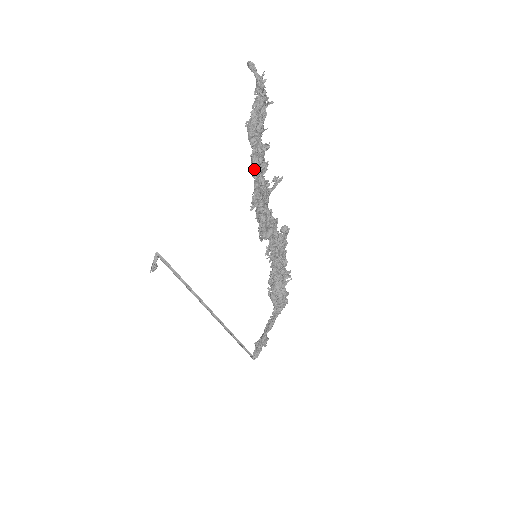
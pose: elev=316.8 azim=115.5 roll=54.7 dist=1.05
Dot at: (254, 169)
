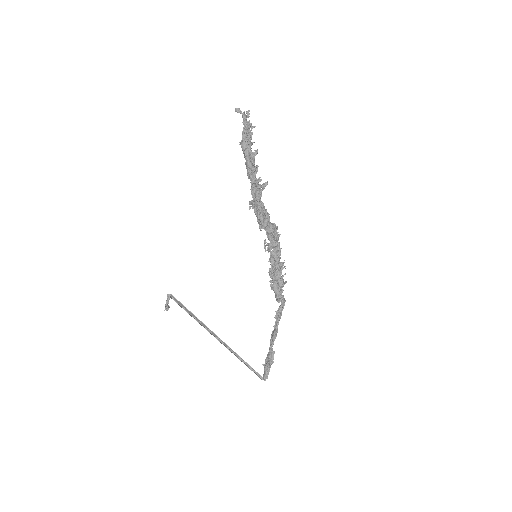
Dot at: (249, 171)
